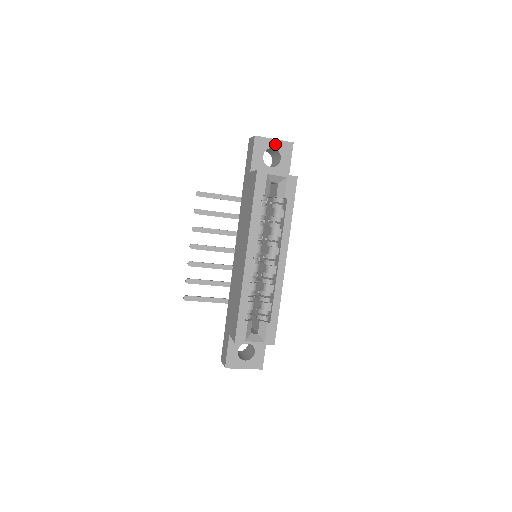
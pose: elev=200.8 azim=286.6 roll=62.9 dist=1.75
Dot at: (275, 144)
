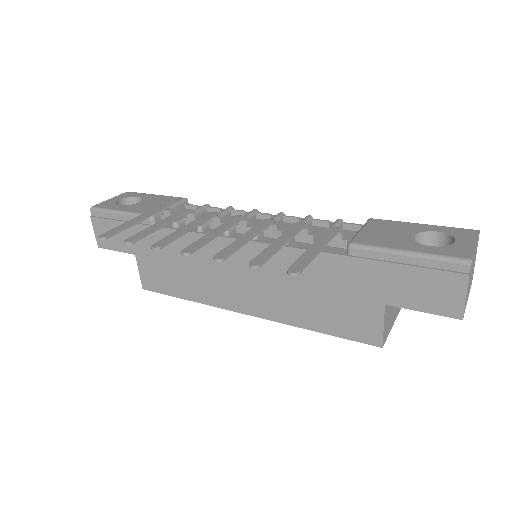
Dot at: occluded
